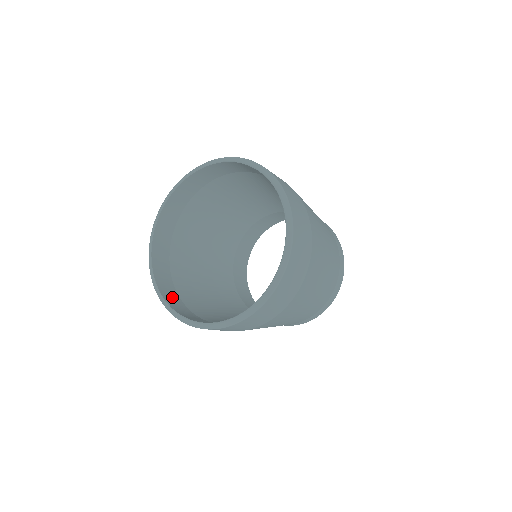
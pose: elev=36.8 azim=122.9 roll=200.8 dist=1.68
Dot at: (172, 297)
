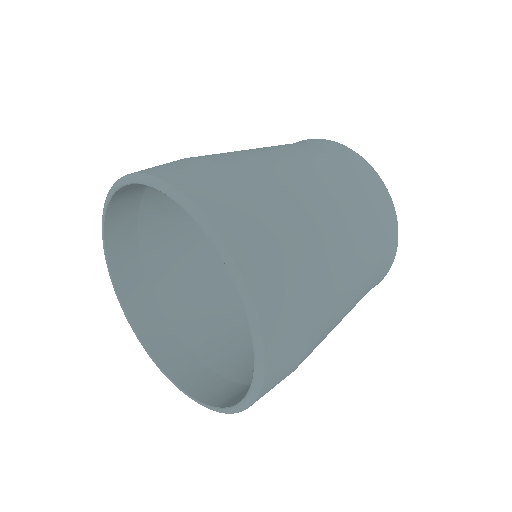
Dot at: (176, 358)
